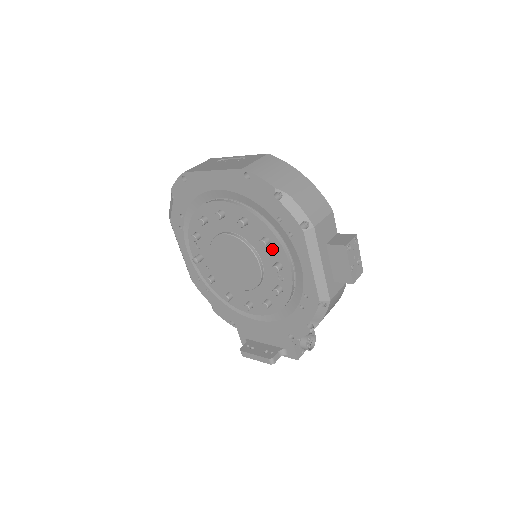
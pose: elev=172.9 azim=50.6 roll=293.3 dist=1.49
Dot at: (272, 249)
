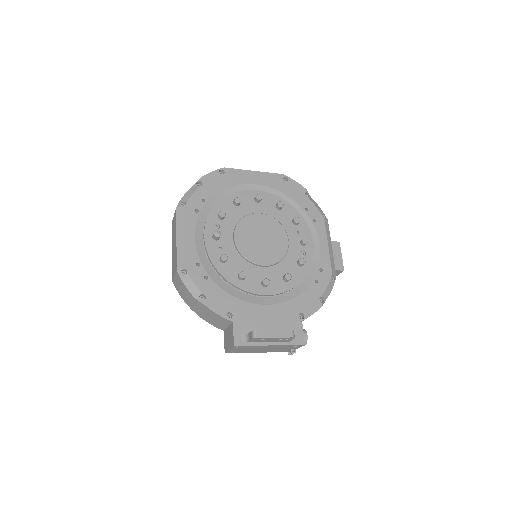
Dot at: (299, 229)
